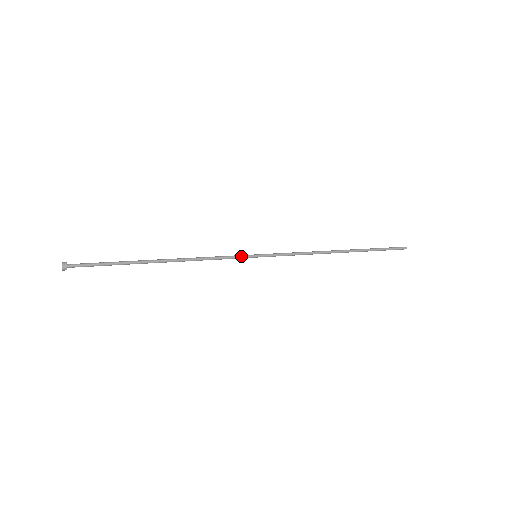
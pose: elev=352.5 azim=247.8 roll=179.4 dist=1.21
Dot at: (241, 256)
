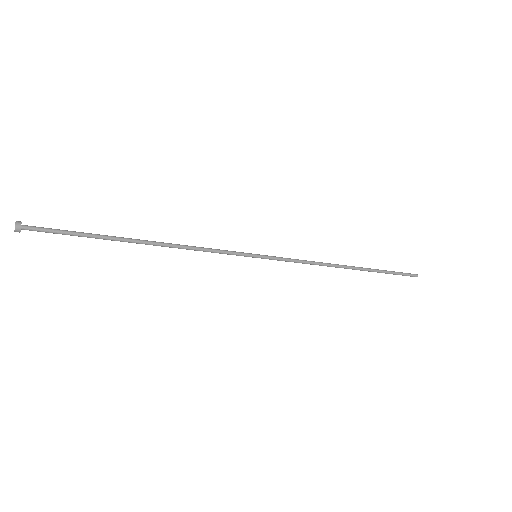
Dot at: (239, 252)
